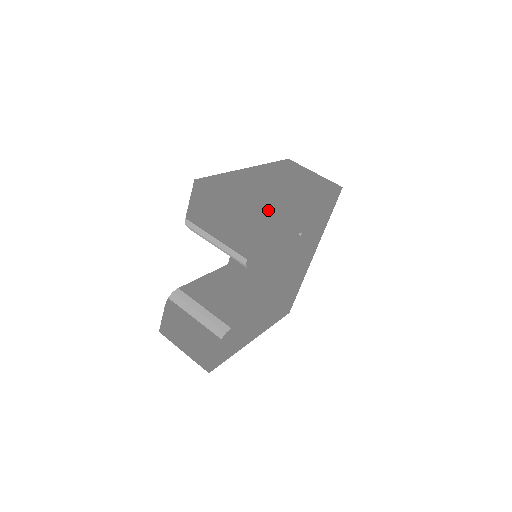
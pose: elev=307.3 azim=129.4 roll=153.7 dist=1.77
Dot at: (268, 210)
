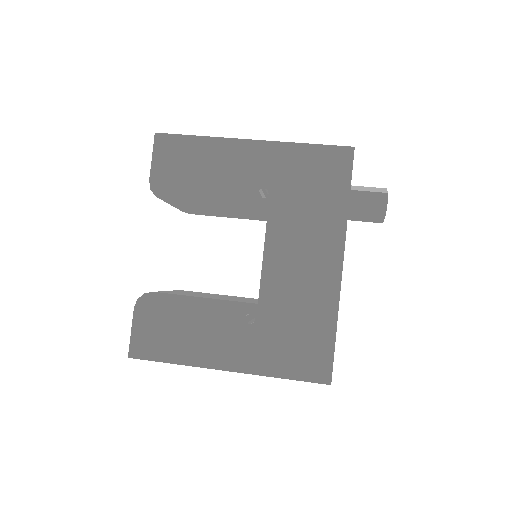
Dot at: occluded
